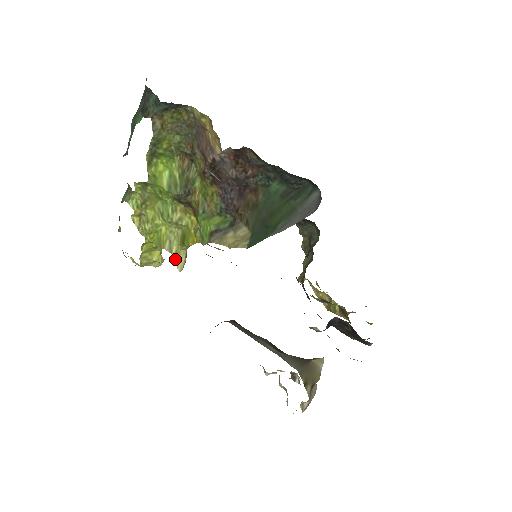
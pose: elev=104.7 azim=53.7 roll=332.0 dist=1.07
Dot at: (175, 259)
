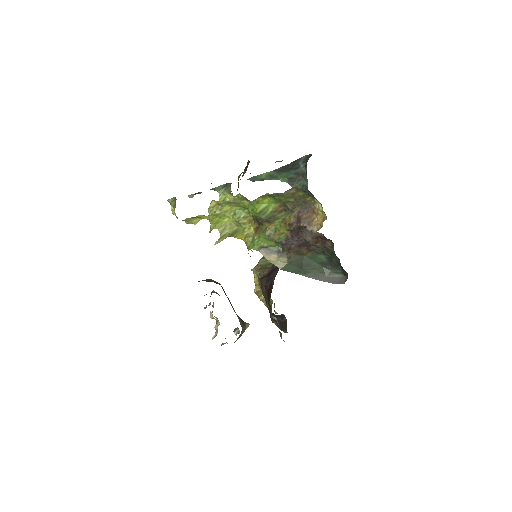
Dot at: (219, 238)
